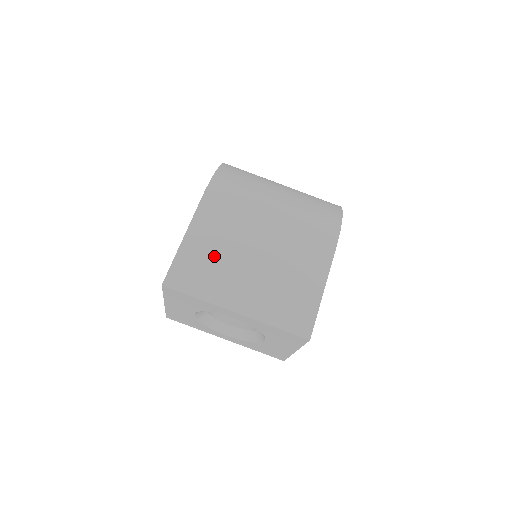
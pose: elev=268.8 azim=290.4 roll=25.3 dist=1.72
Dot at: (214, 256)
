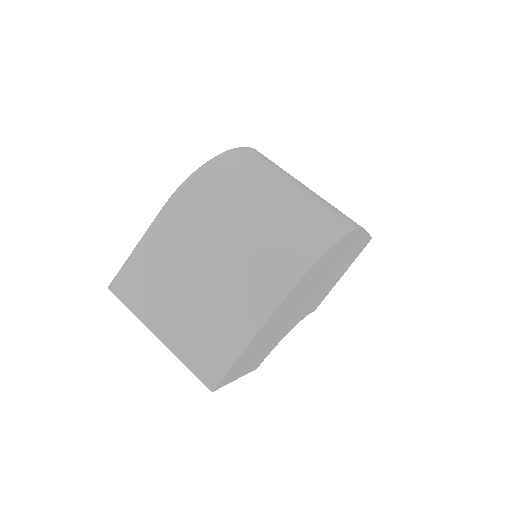
Dot at: (156, 273)
